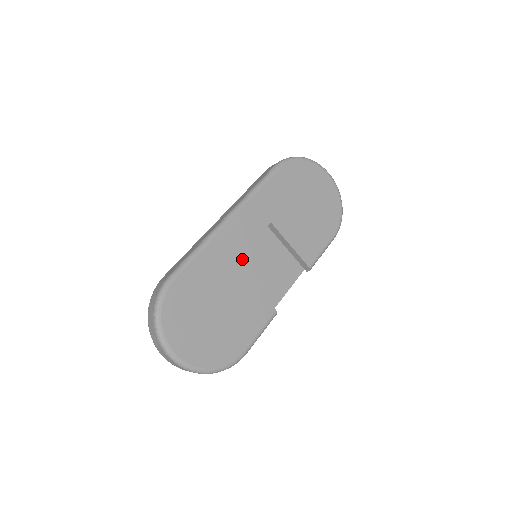
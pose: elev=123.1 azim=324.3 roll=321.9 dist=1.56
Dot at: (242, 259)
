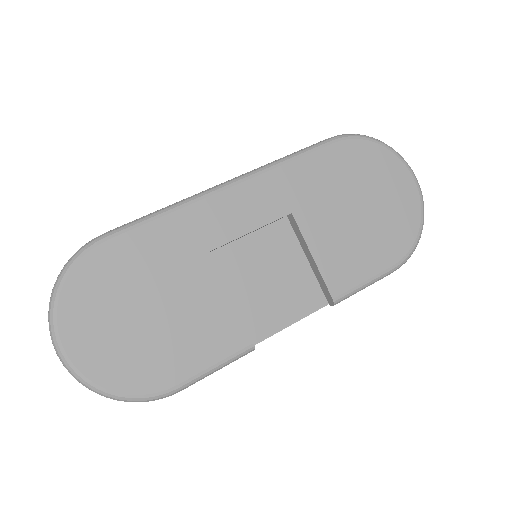
Dot at: (233, 253)
